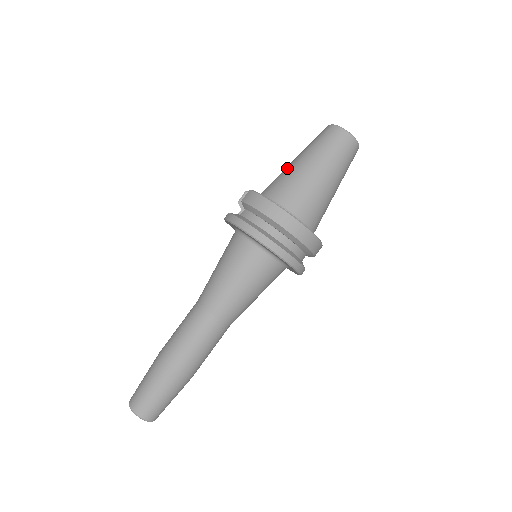
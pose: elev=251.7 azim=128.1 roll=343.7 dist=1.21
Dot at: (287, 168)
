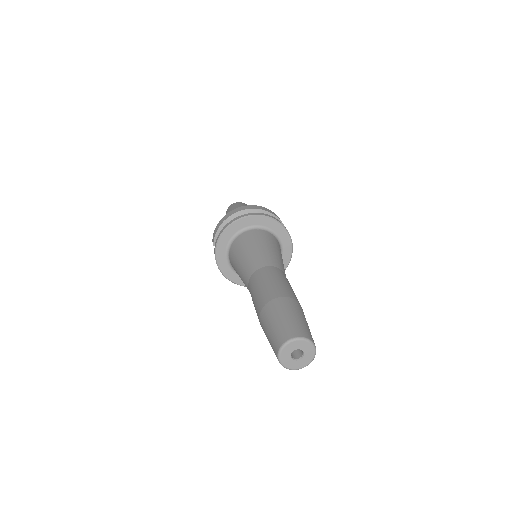
Dot at: occluded
